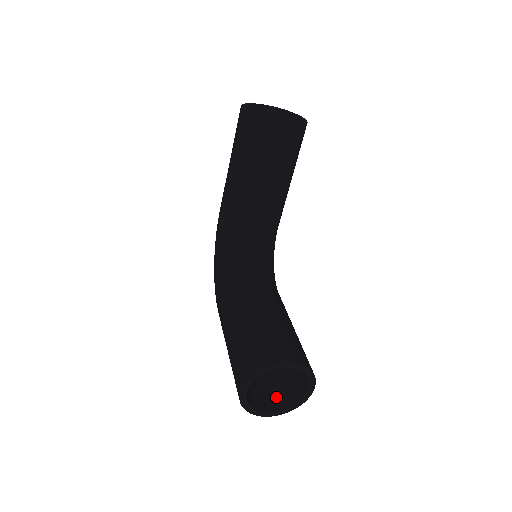
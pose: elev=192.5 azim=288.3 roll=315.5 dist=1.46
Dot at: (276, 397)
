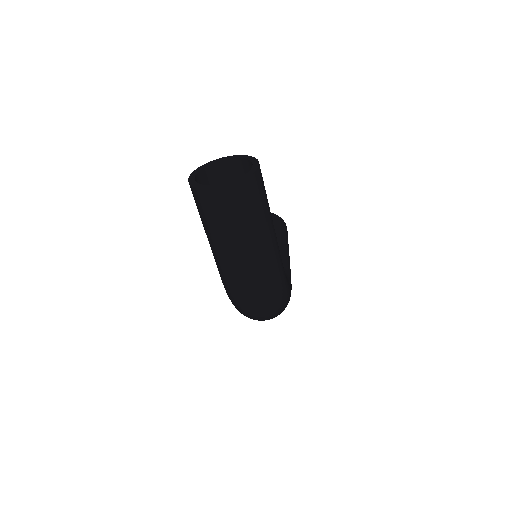
Dot at: occluded
